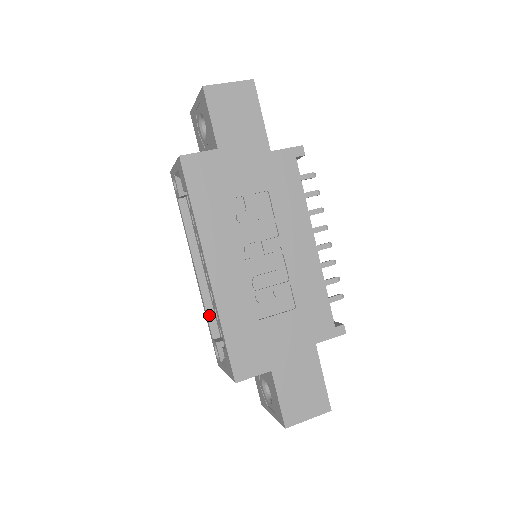
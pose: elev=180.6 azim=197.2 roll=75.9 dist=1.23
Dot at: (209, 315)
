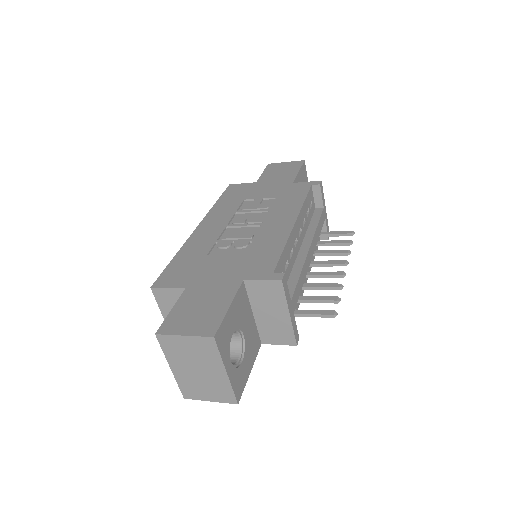
Dot at: occluded
